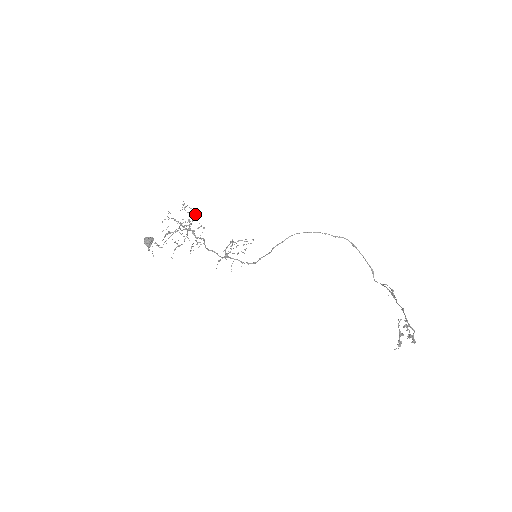
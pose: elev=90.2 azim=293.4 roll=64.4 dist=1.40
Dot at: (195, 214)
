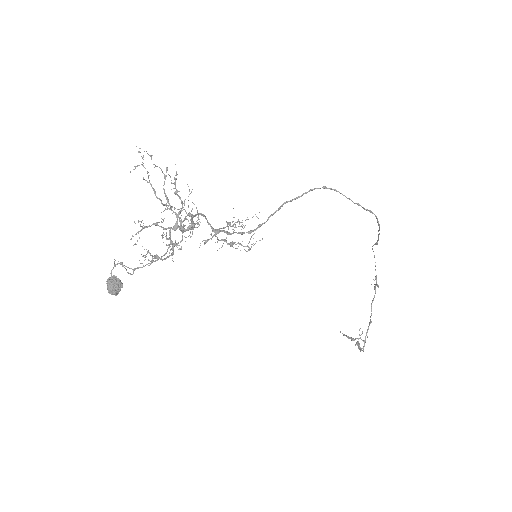
Dot at: (192, 231)
